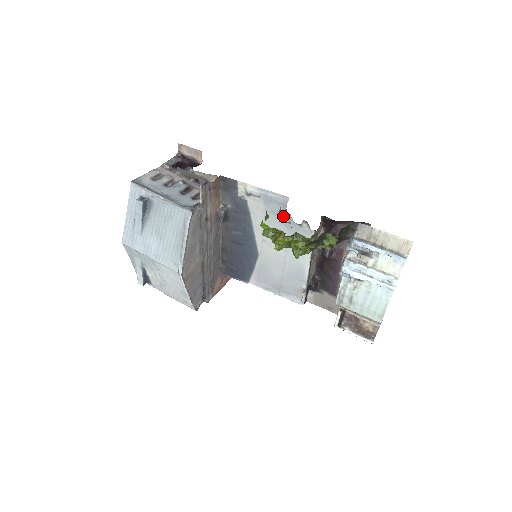
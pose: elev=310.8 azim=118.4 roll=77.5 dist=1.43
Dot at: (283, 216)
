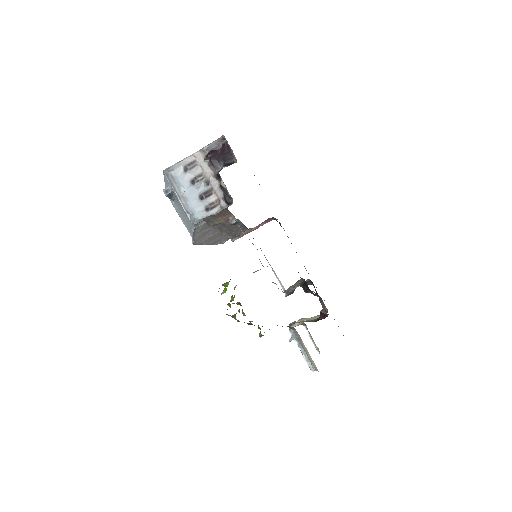
Dot at: occluded
